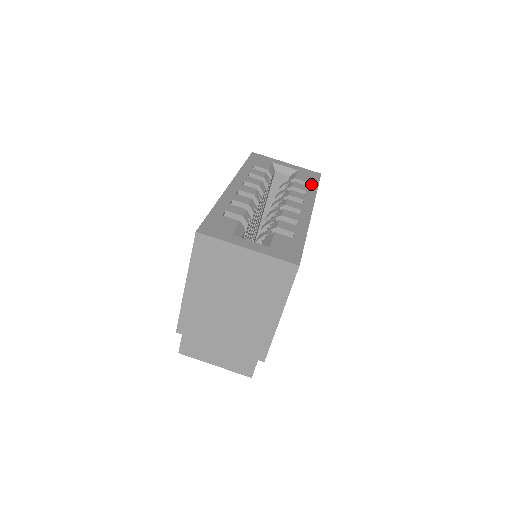
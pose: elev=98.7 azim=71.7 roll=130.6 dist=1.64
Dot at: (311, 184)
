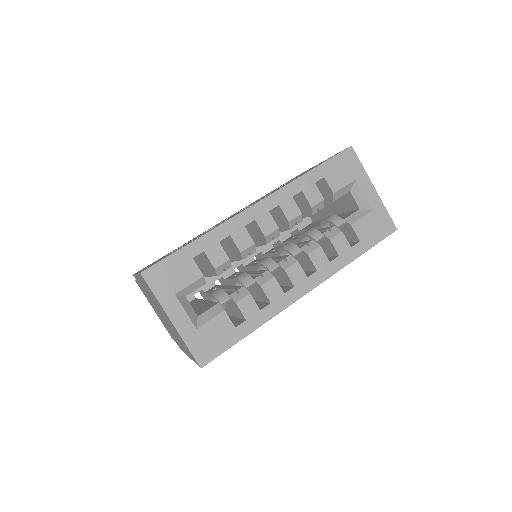
Dot at: (359, 245)
